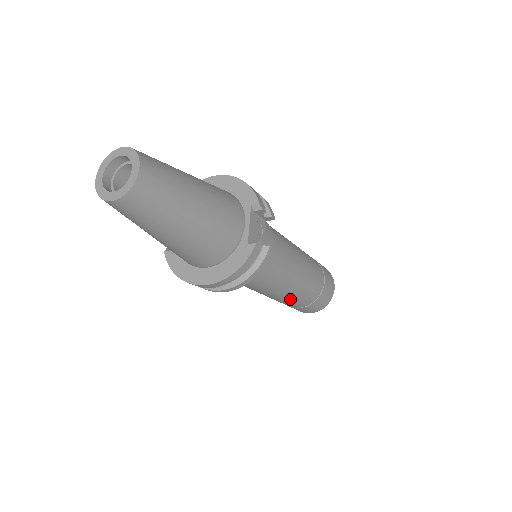
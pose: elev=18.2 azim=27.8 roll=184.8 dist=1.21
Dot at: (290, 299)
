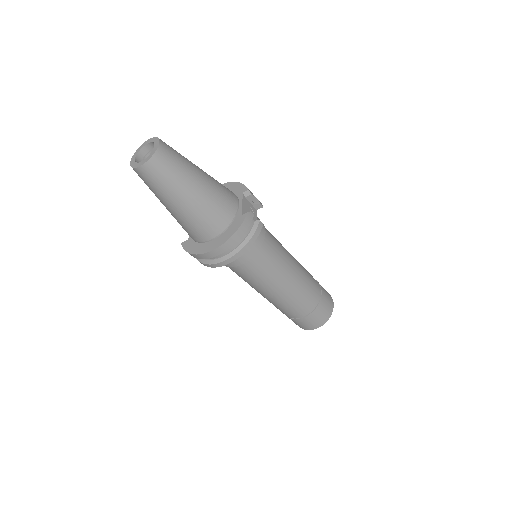
Dot at: (291, 300)
